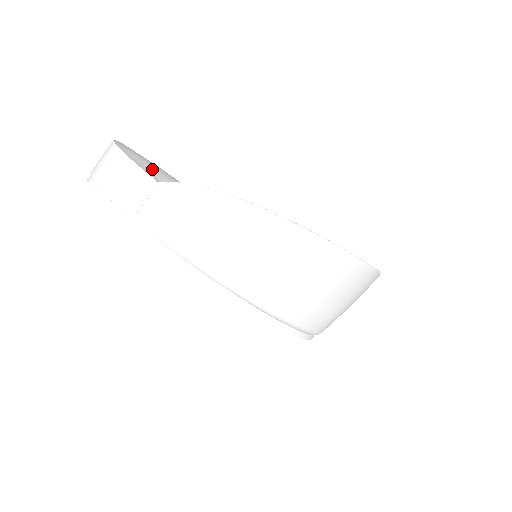
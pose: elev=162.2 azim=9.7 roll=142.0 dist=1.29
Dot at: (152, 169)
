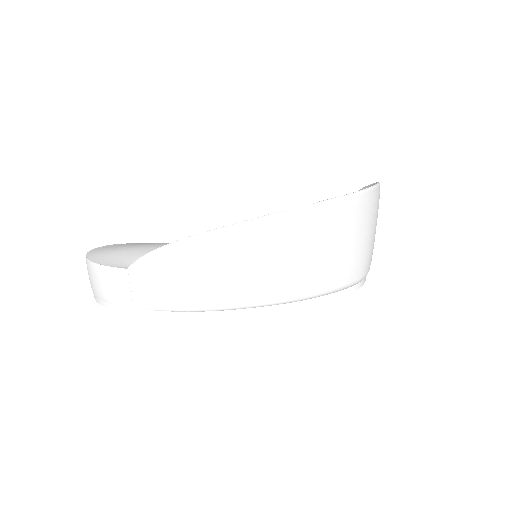
Dot at: (122, 257)
